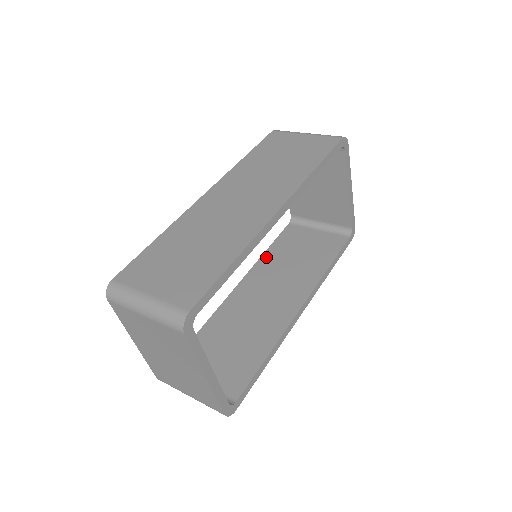
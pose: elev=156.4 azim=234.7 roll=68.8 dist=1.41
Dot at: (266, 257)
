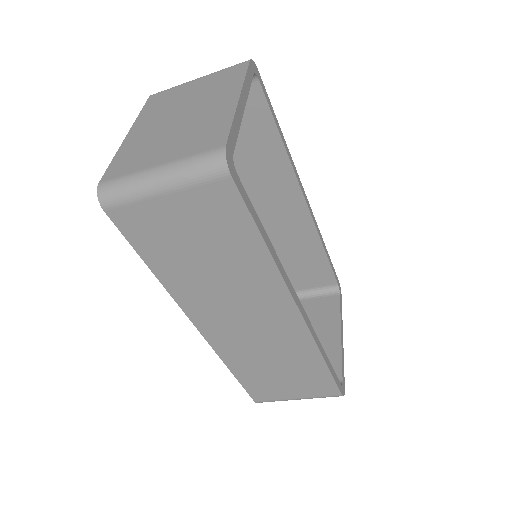
Dot at: occluded
